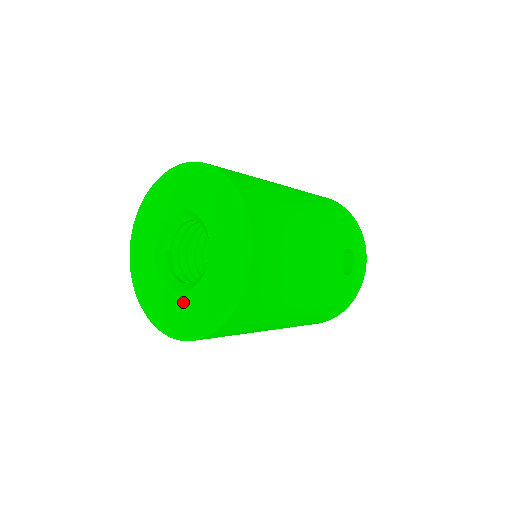
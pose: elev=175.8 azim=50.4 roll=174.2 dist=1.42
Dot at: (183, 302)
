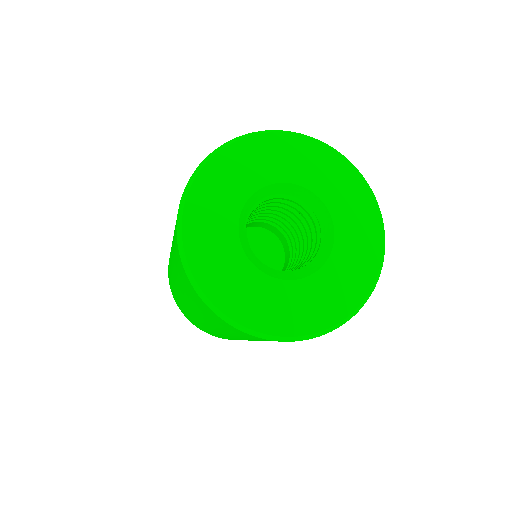
Dot at: (296, 292)
